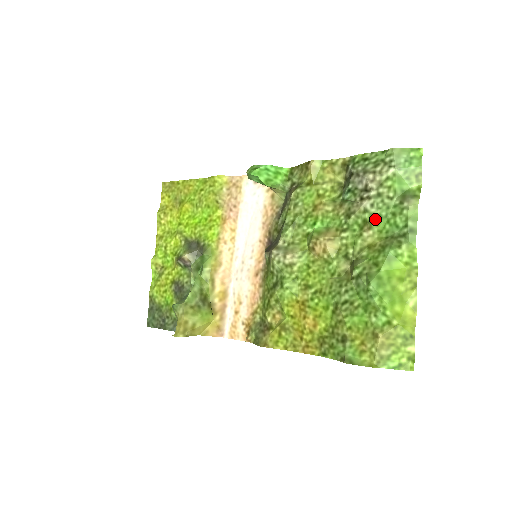
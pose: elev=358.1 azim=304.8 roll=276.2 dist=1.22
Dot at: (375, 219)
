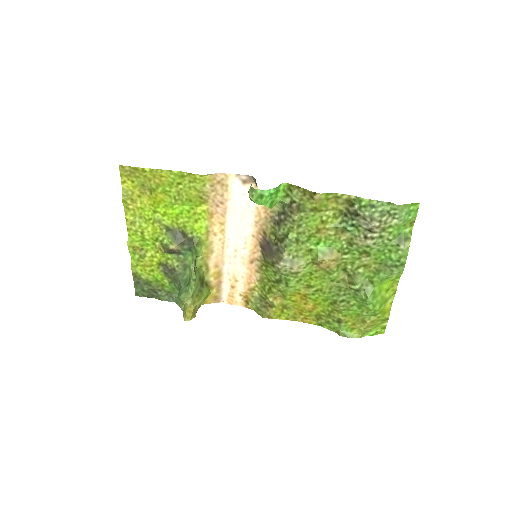
Dot at: (374, 252)
